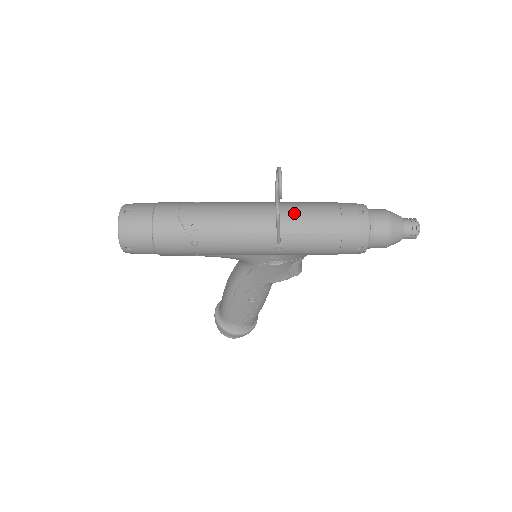
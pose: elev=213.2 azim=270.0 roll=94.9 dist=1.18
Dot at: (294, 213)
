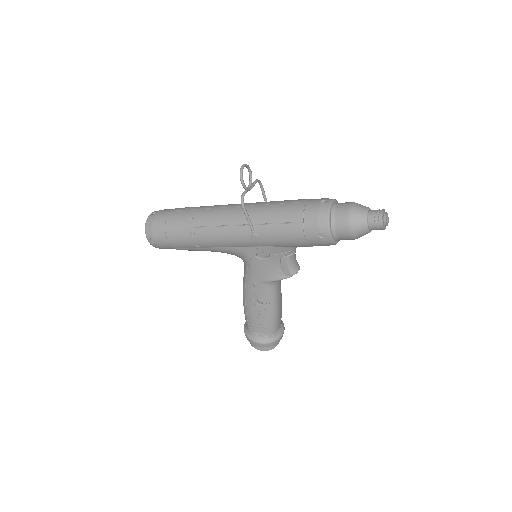
Dot at: (267, 206)
